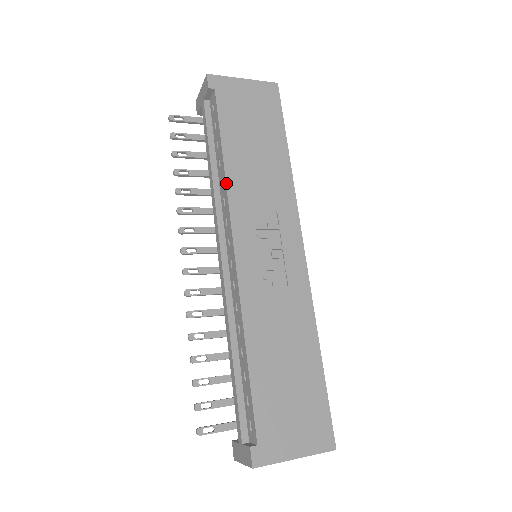
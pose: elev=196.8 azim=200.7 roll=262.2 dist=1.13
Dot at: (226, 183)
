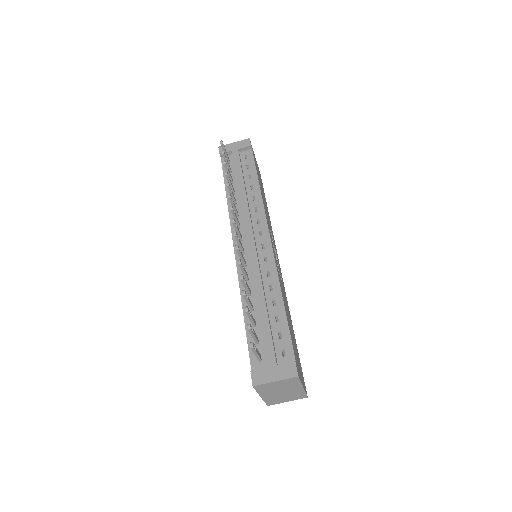
Dot at: occluded
